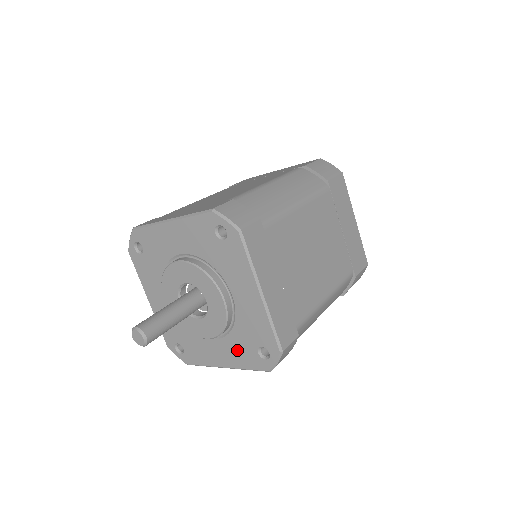
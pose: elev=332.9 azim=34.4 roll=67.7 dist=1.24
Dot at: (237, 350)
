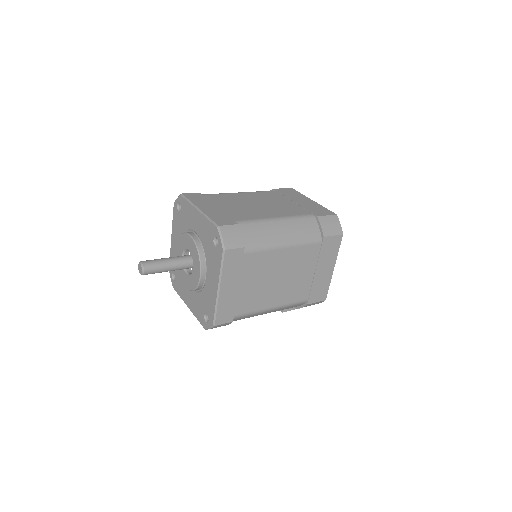
Dot at: (212, 263)
